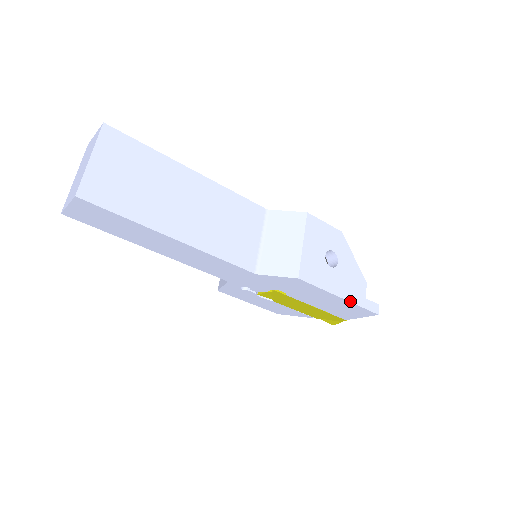
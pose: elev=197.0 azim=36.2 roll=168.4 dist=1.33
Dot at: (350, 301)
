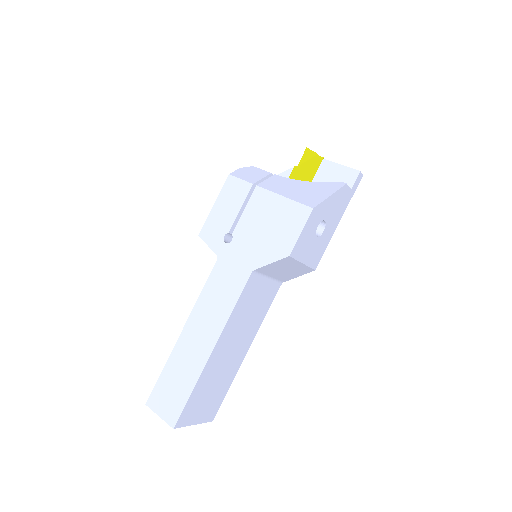
Dot at: occluded
